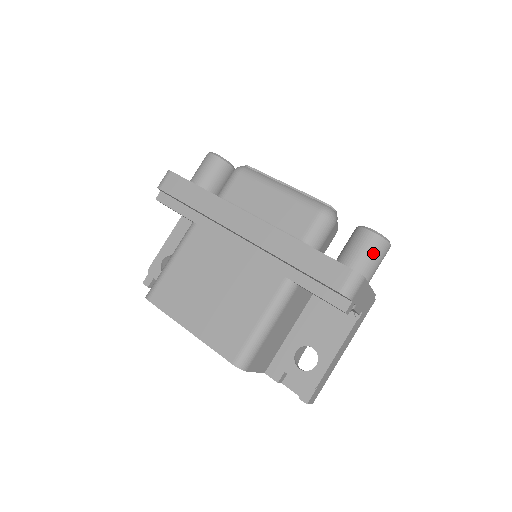
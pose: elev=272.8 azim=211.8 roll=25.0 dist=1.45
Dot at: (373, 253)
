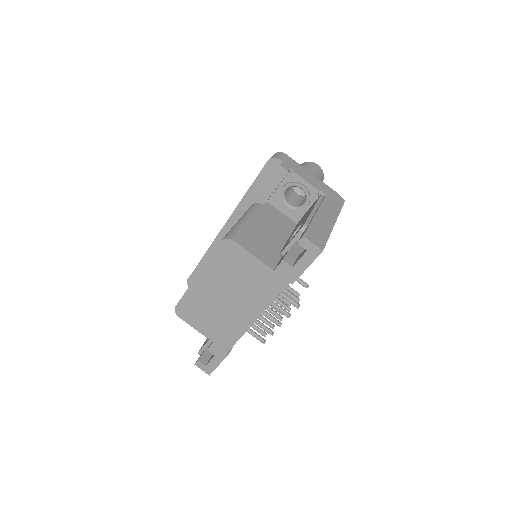
Dot at: occluded
